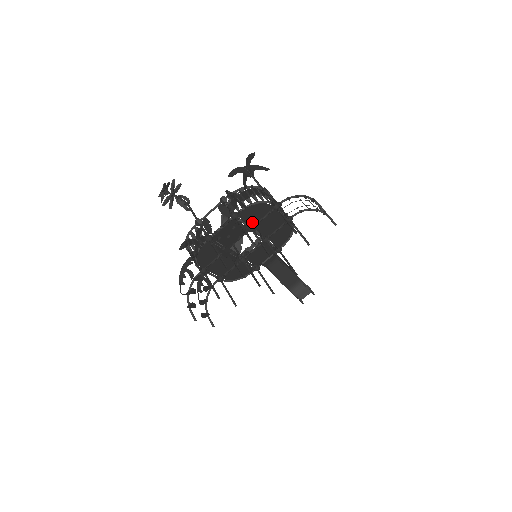
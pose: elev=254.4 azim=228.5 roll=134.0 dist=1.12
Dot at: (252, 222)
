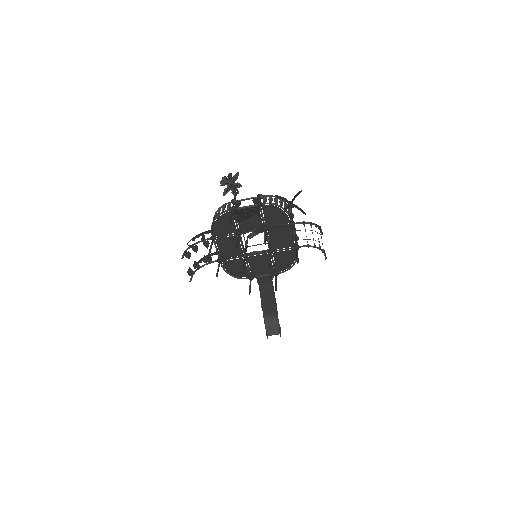
Dot at: (269, 223)
